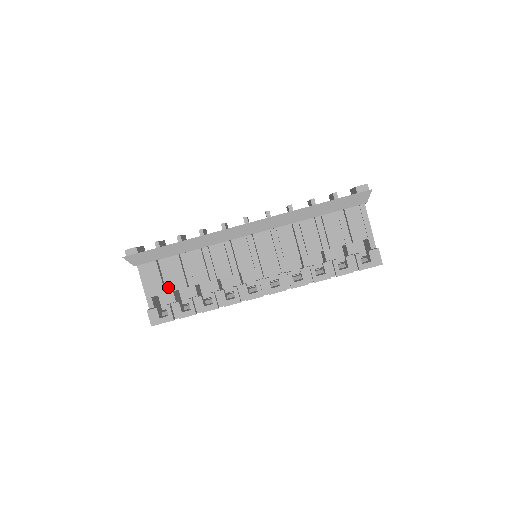
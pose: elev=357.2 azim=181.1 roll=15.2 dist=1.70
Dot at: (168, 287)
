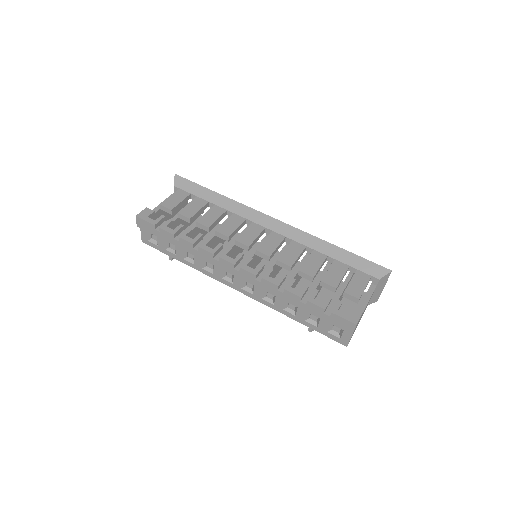
Dot at: (176, 215)
